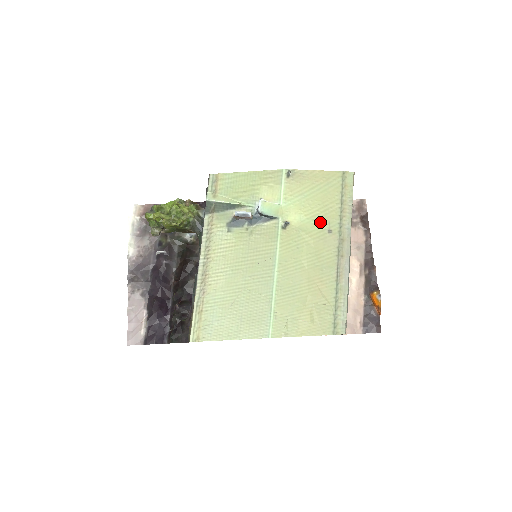
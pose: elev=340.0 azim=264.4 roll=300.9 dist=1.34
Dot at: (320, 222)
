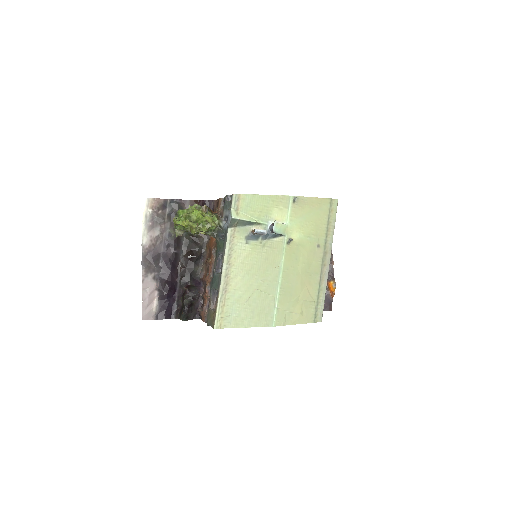
Dot at: (313, 239)
